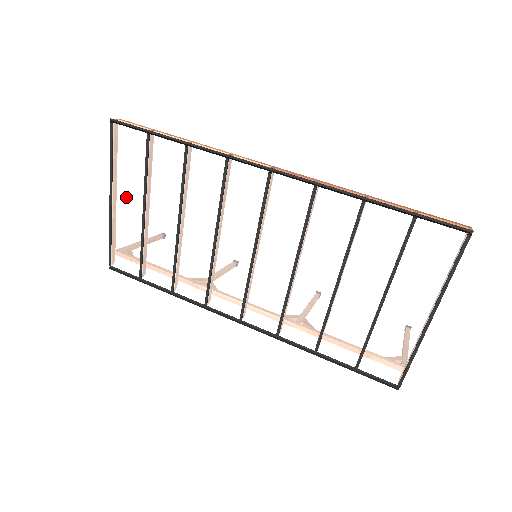
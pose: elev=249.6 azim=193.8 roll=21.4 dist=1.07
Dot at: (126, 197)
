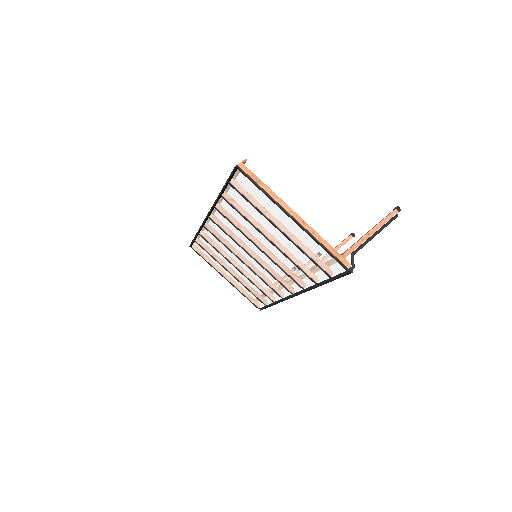
Dot at: (224, 272)
